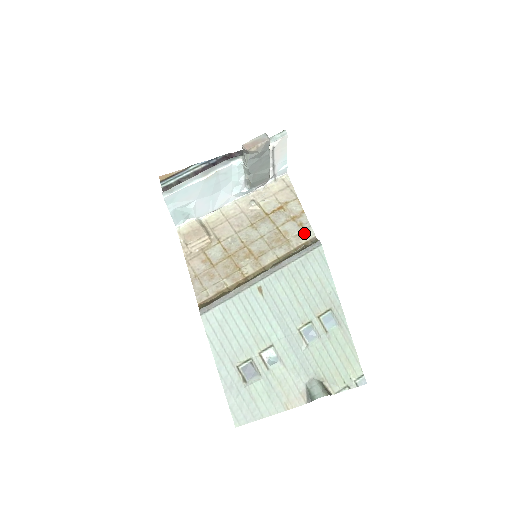
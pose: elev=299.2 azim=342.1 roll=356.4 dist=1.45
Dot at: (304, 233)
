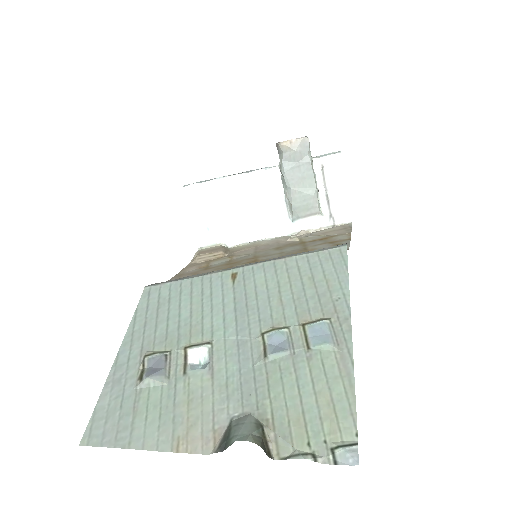
Dot at: occluded
